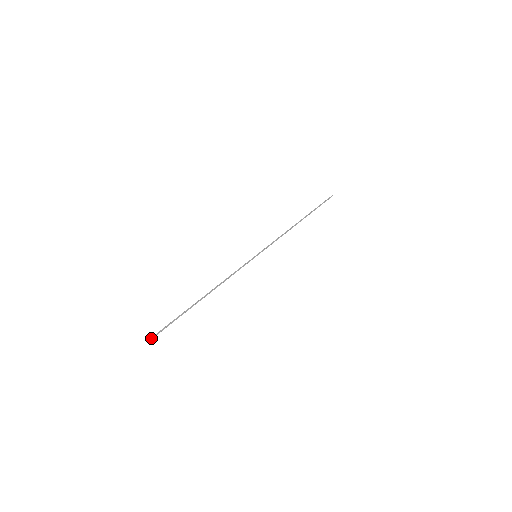
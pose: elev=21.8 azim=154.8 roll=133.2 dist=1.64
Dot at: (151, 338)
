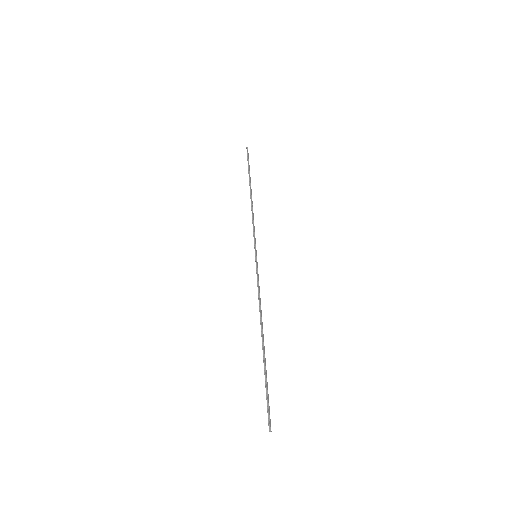
Dot at: (270, 427)
